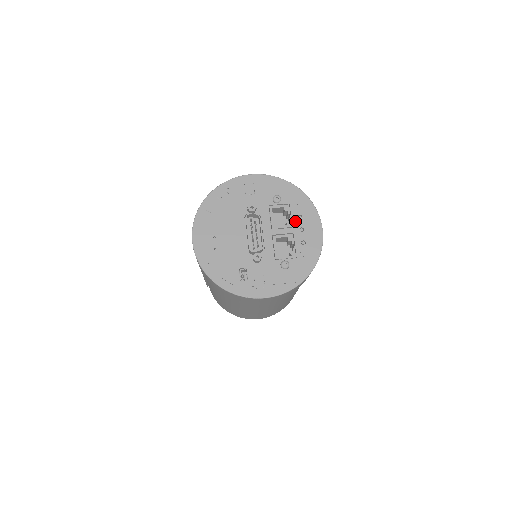
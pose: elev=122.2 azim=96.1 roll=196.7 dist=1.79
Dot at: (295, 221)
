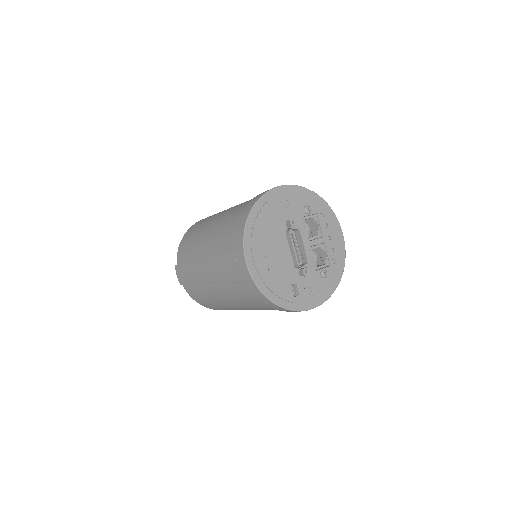
Dot at: (324, 230)
